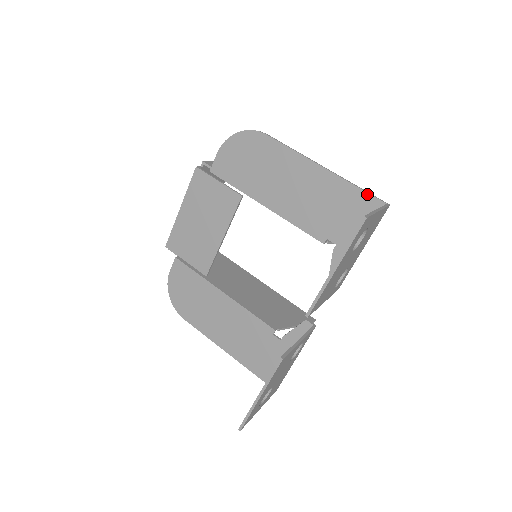
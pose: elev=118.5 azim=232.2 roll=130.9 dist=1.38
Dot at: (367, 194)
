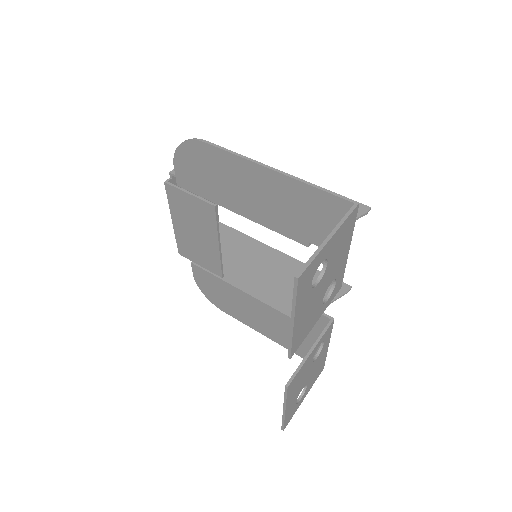
Dot at: (329, 195)
